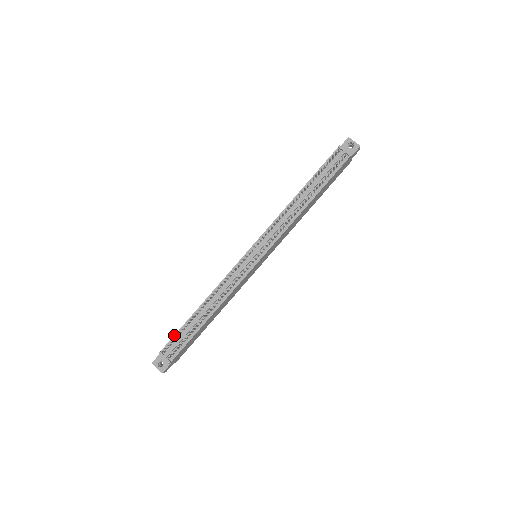
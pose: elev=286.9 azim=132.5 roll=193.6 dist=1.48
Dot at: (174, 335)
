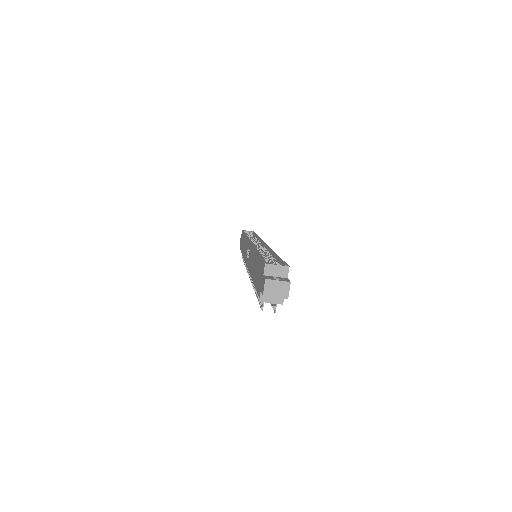
Dot at: occluded
